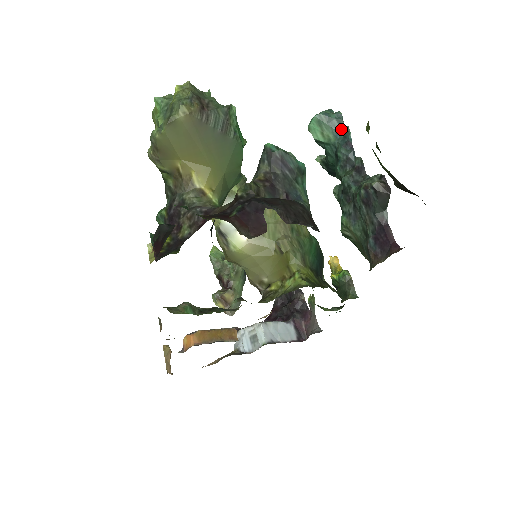
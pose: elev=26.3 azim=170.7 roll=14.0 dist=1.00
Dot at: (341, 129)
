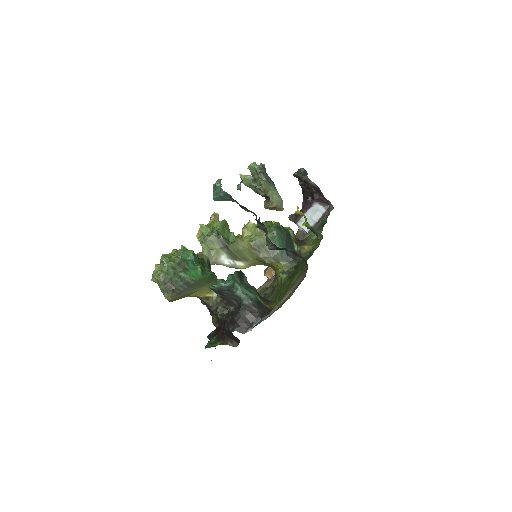
Dot at: (232, 198)
